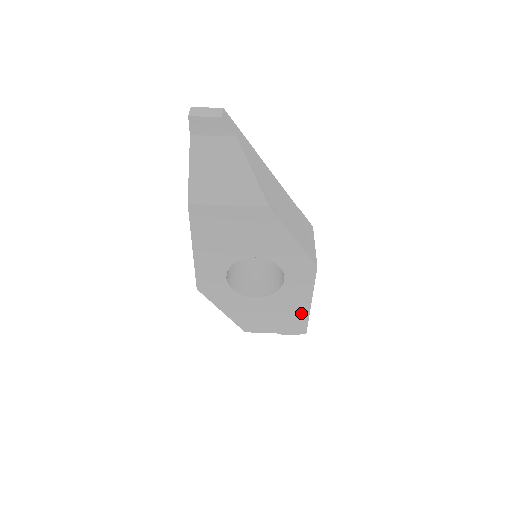
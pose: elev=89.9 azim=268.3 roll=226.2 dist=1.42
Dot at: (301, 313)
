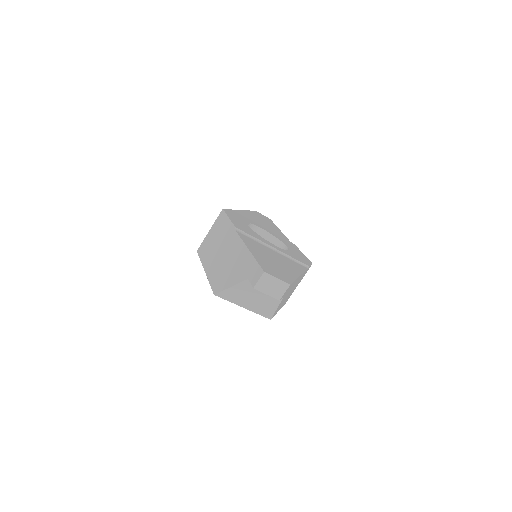
Dot at: occluded
